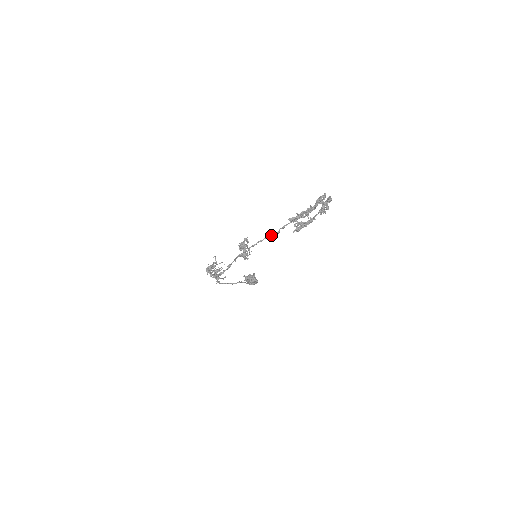
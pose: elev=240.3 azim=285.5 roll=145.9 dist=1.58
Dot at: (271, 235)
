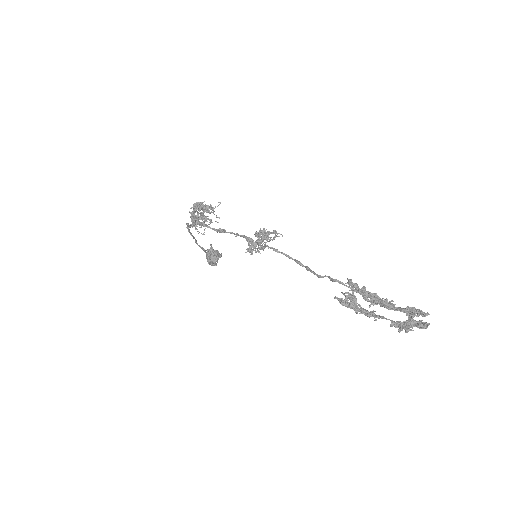
Dot at: occluded
